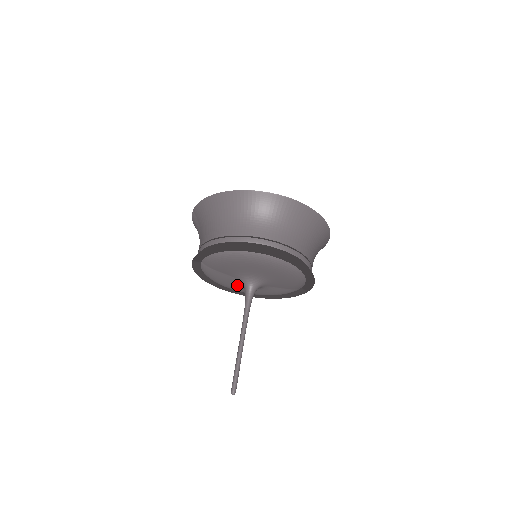
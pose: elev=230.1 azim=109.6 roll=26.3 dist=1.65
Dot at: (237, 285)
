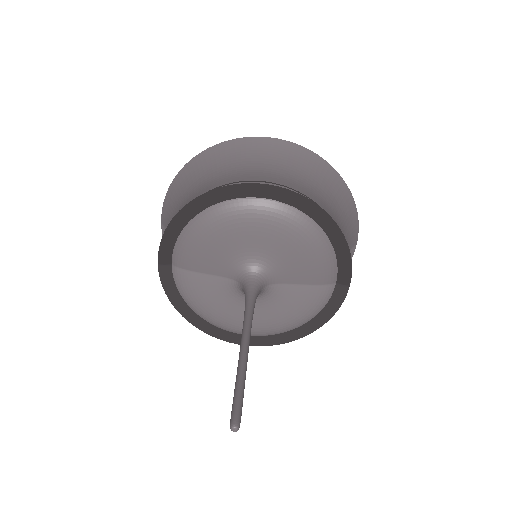
Dot at: (235, 303)
